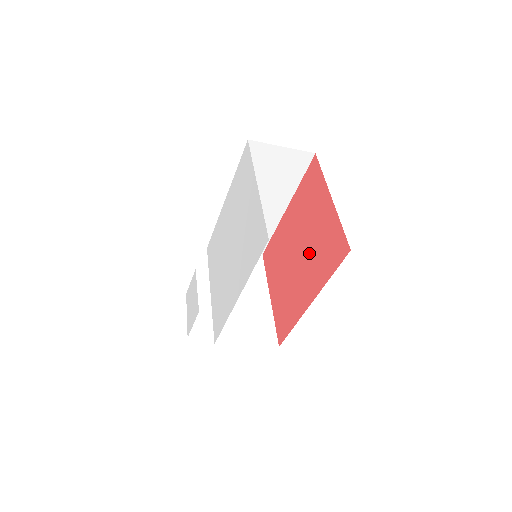
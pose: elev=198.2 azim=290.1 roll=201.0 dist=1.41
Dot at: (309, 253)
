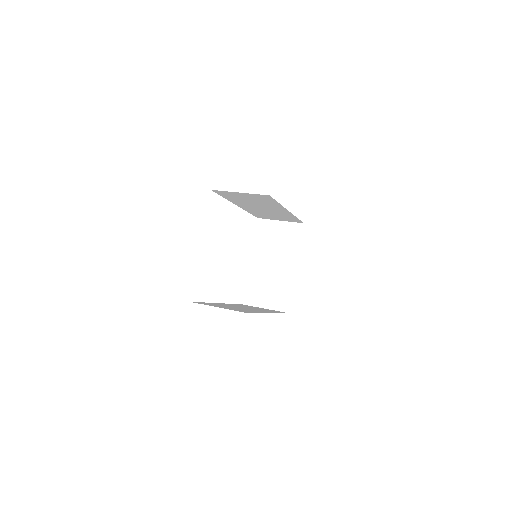
Dot at: occluded
